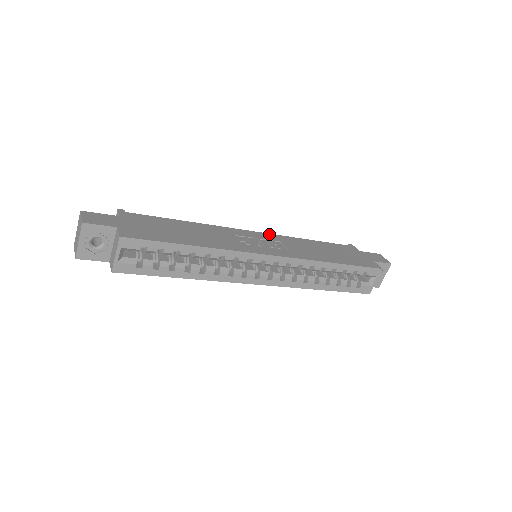
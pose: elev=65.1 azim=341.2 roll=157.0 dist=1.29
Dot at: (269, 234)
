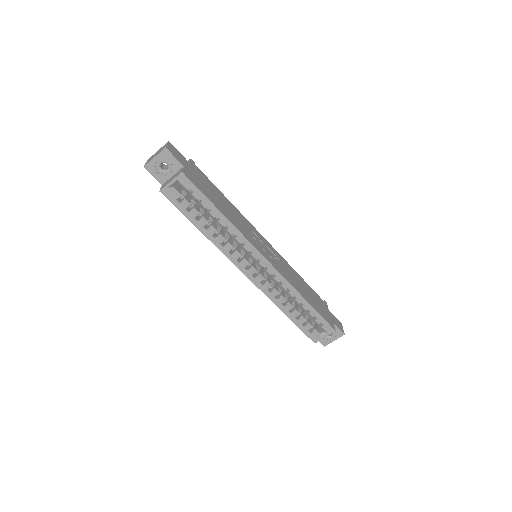
Dot at: occluded
